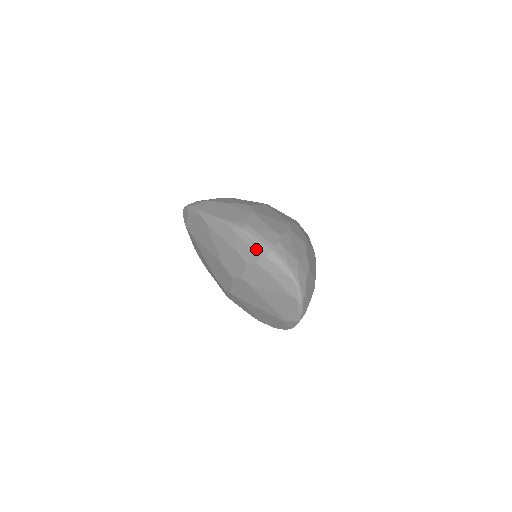
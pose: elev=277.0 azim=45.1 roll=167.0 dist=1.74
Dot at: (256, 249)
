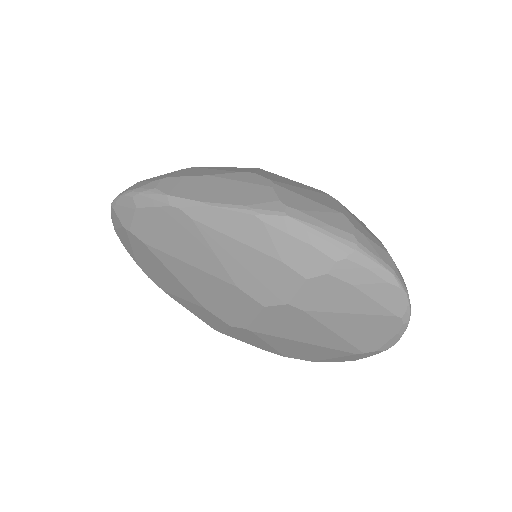
Dot at: (324, 248)
